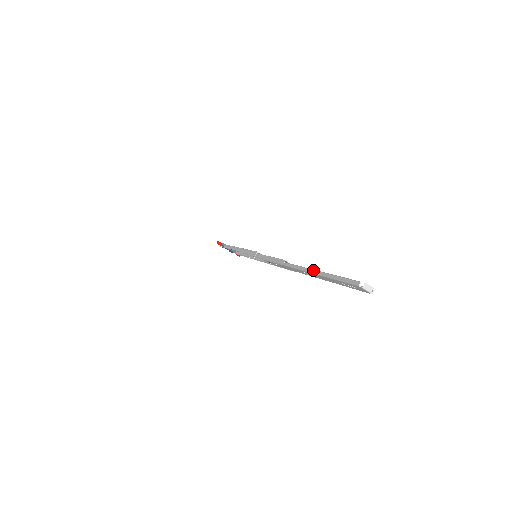
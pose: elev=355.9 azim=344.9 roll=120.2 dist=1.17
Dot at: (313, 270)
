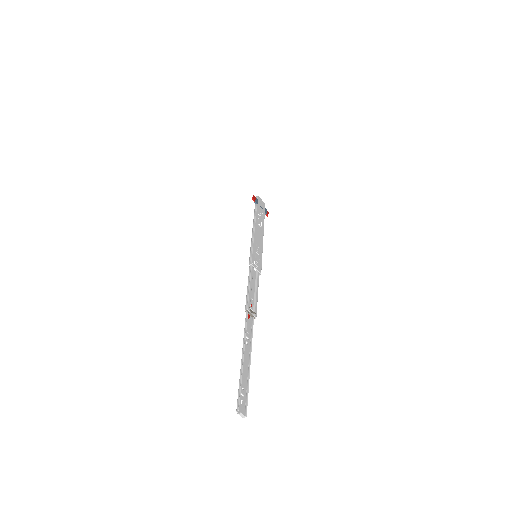
Dot at: (244, 350)
